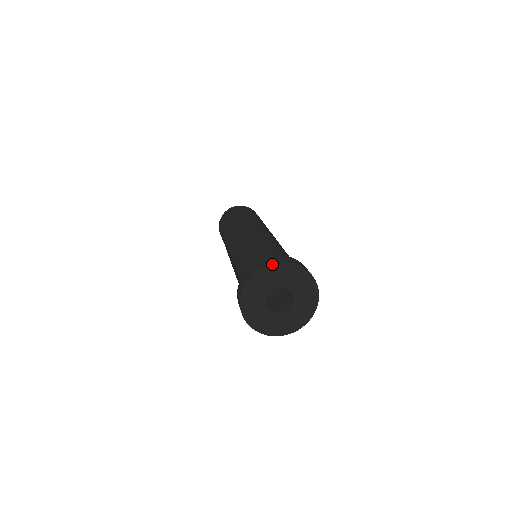
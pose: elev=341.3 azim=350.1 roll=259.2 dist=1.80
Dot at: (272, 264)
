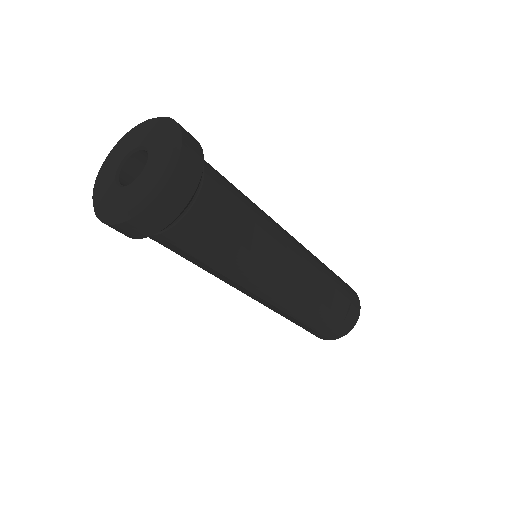
Dot at: (159, 117)
